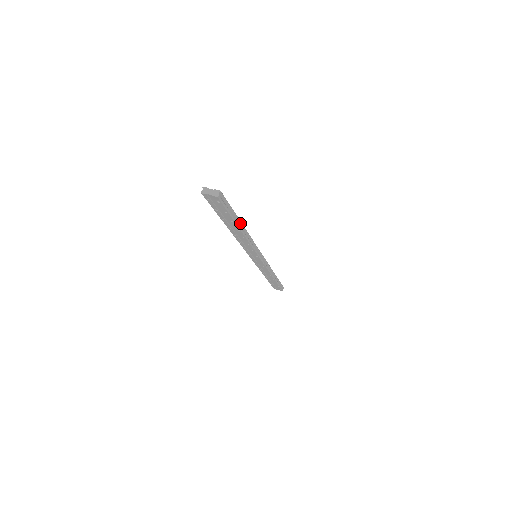
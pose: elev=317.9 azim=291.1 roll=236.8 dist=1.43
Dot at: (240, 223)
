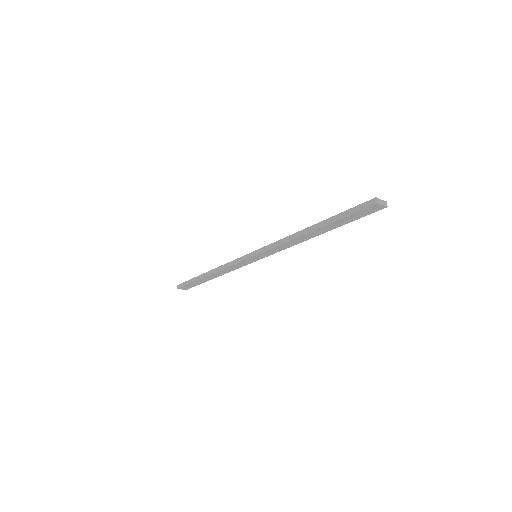
Dot at: occluded
